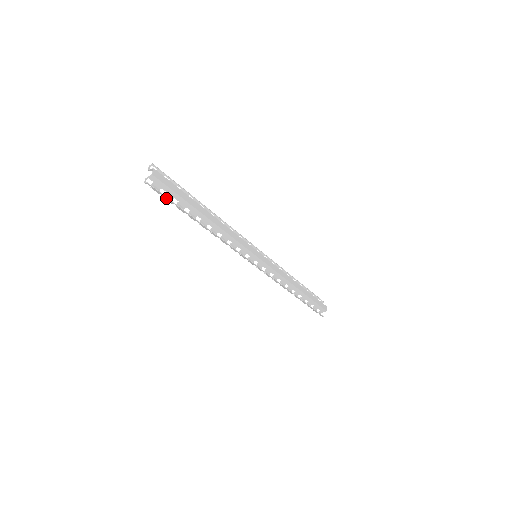
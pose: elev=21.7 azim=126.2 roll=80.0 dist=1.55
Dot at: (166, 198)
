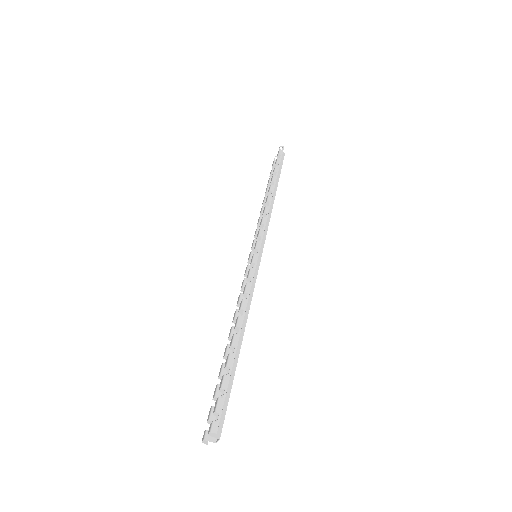
Dot at: (279, 159)
